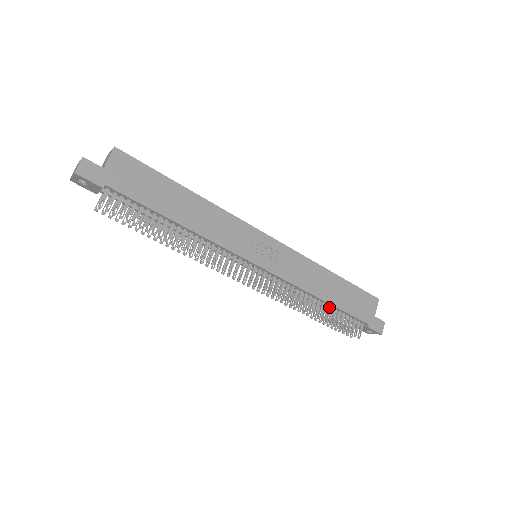
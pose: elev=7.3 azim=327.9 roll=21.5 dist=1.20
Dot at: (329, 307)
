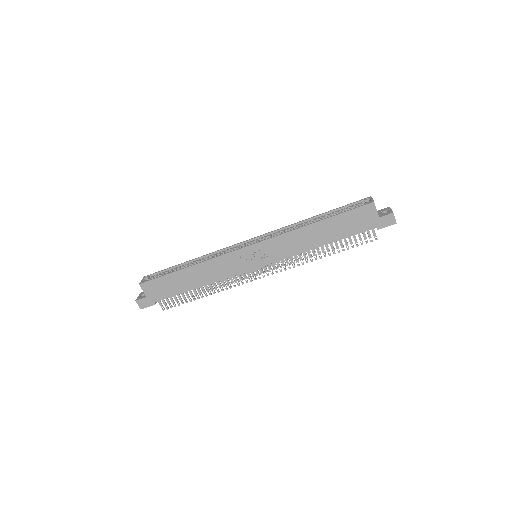
Dot at: occluded
